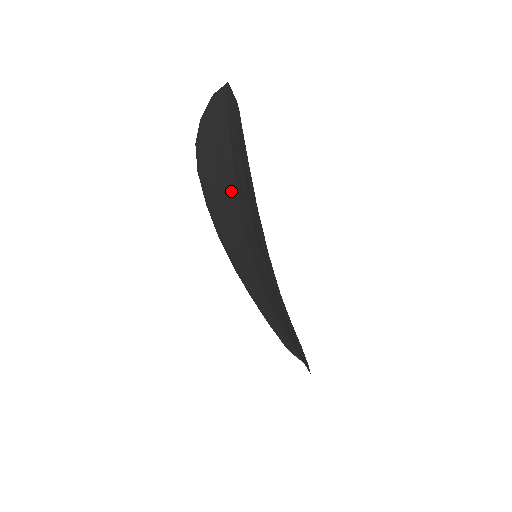
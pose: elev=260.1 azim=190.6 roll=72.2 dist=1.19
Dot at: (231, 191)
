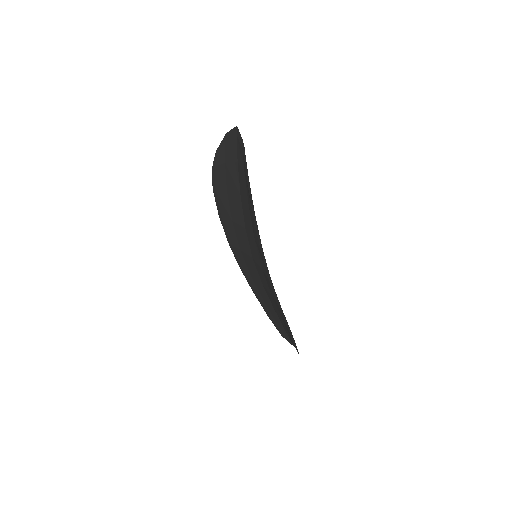
Dot at: (238, 205)
